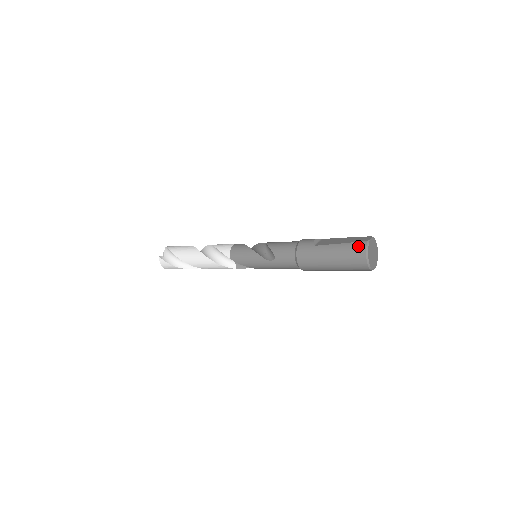
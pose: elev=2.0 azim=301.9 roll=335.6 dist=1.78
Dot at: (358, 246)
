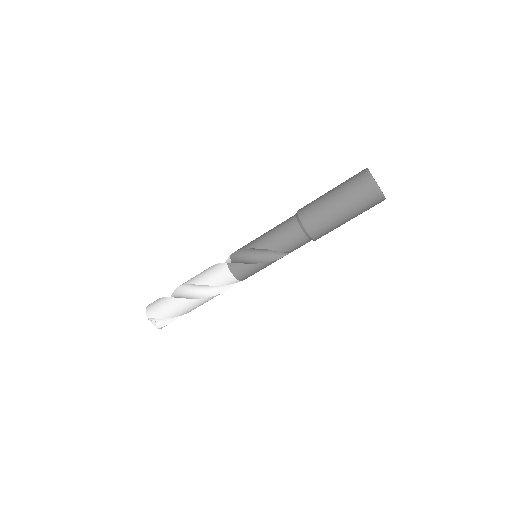
Dot at: occluded
